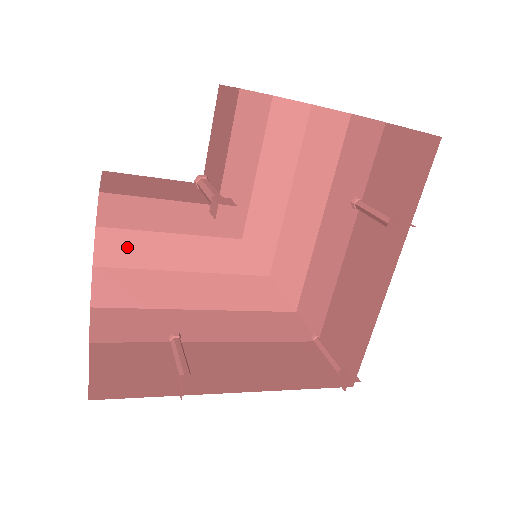
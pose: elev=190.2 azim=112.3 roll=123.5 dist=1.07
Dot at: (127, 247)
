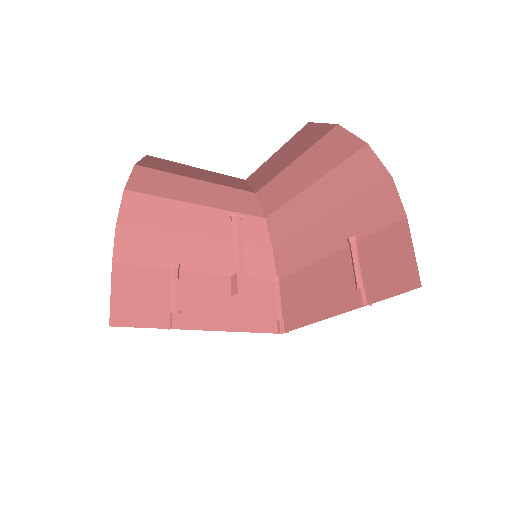
Dot at: (157, 182)
